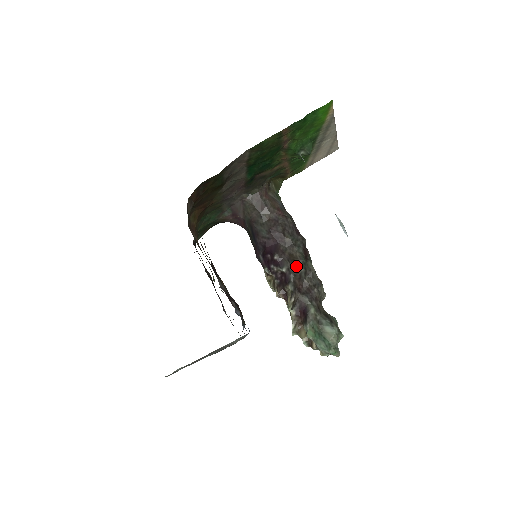
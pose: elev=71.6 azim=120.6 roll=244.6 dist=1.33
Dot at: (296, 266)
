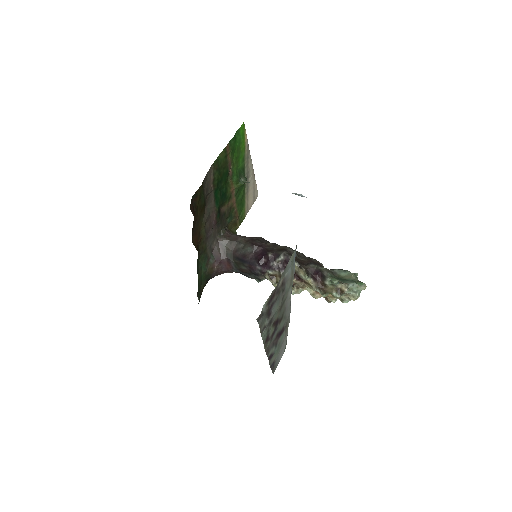
Dot at: (288, 251)
